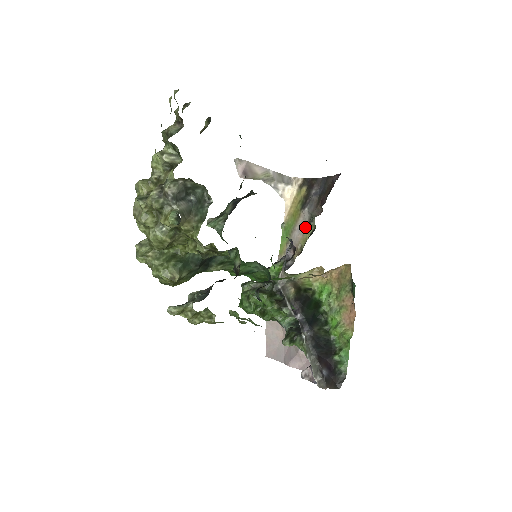
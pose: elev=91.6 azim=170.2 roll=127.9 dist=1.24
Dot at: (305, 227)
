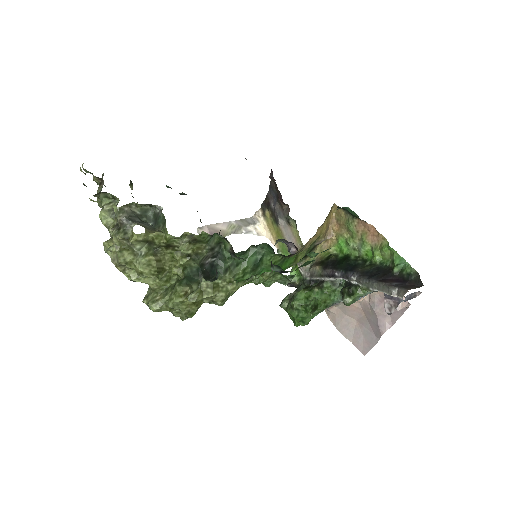
Dot at: (290, 231)
